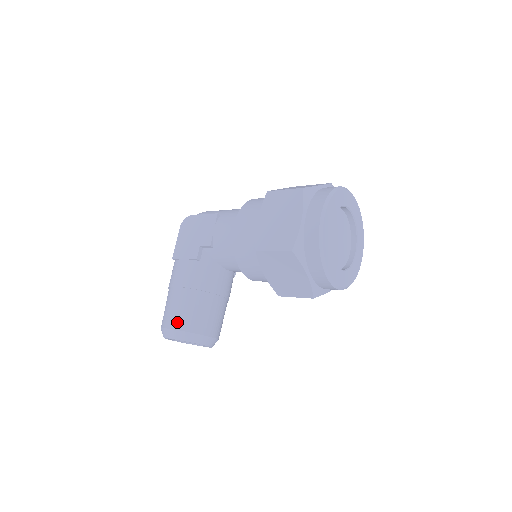
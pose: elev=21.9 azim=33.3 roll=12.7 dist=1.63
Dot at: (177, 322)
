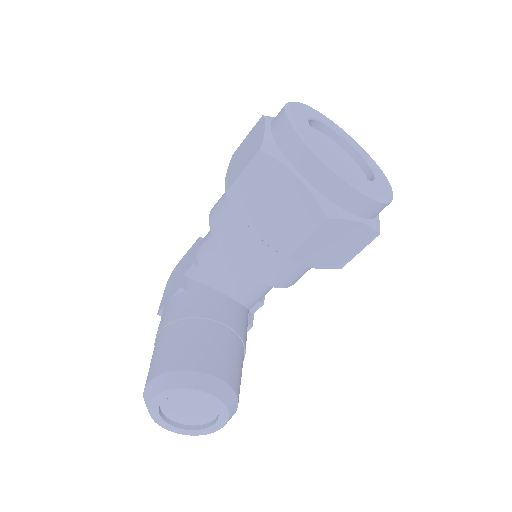
Dot at: (158, 366)
